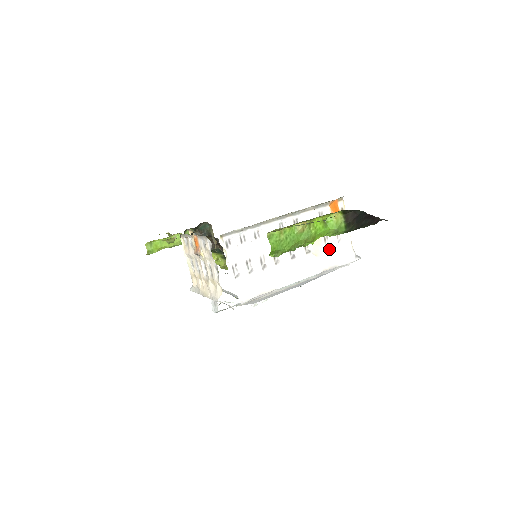
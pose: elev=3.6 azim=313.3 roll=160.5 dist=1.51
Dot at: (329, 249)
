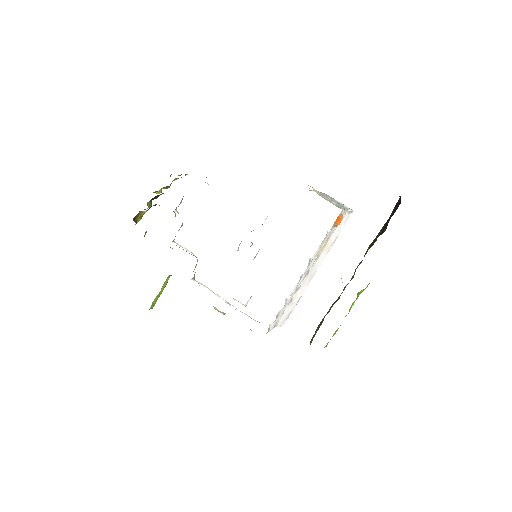
Dot at: (330, 235)
